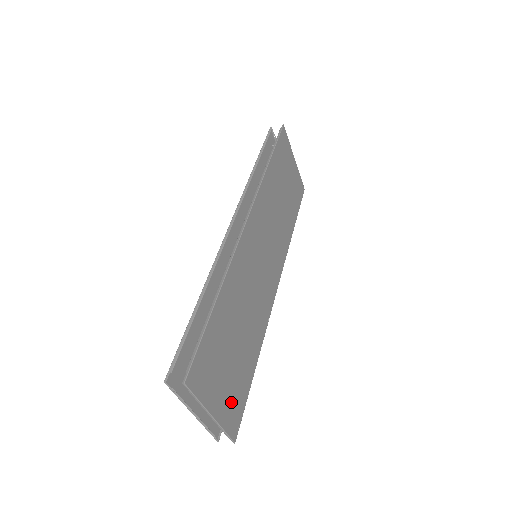
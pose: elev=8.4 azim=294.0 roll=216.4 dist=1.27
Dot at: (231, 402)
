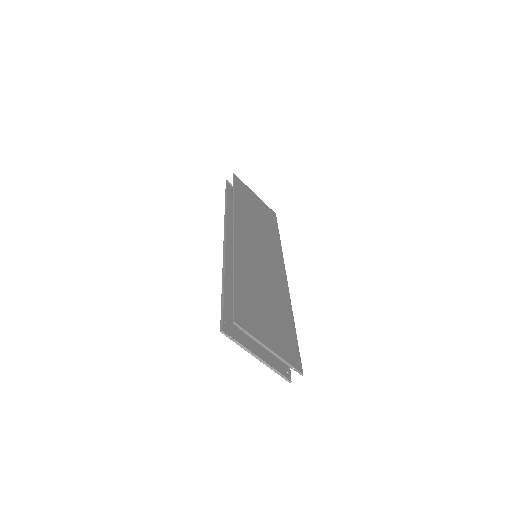
Dot at: (283, 344)
